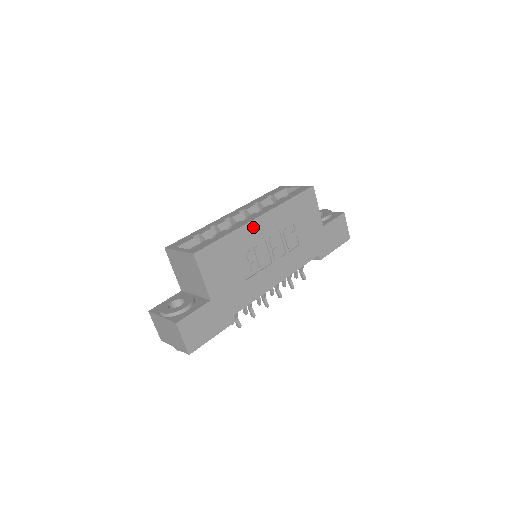
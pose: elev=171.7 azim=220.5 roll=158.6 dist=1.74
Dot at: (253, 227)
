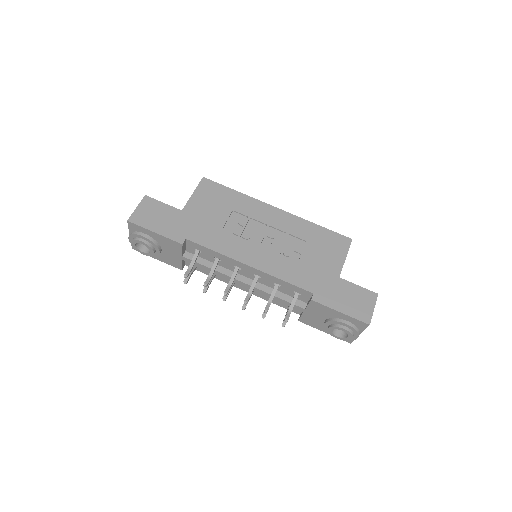
Dot at: (264, 208)
